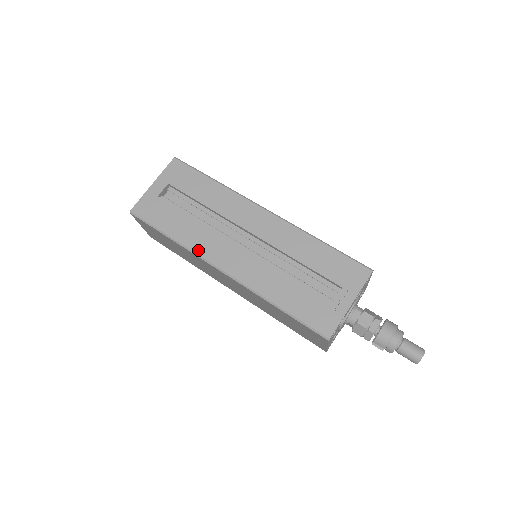
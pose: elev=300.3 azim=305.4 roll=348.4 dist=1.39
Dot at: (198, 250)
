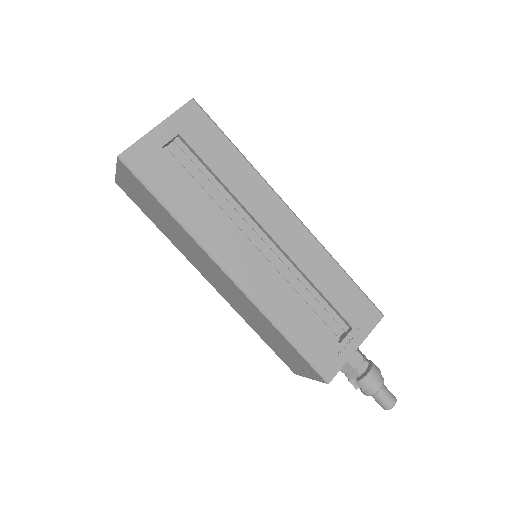
Dot at: (204, 240)
